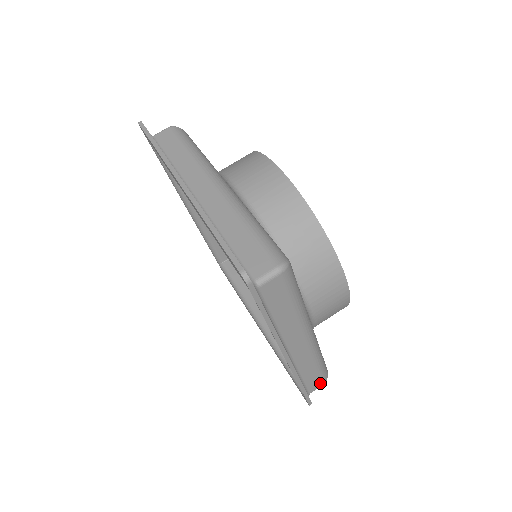
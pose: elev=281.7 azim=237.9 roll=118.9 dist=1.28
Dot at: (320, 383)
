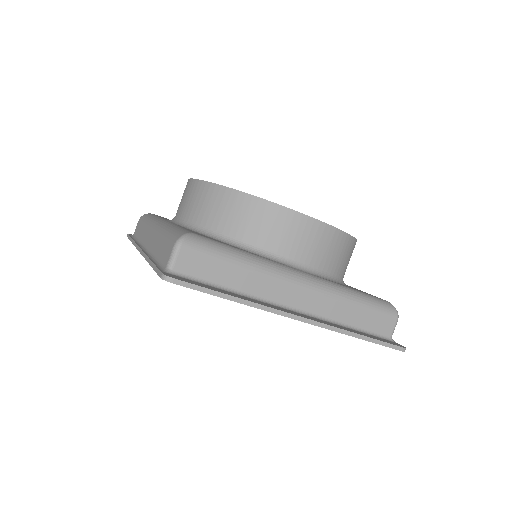
Dot at: occluded
